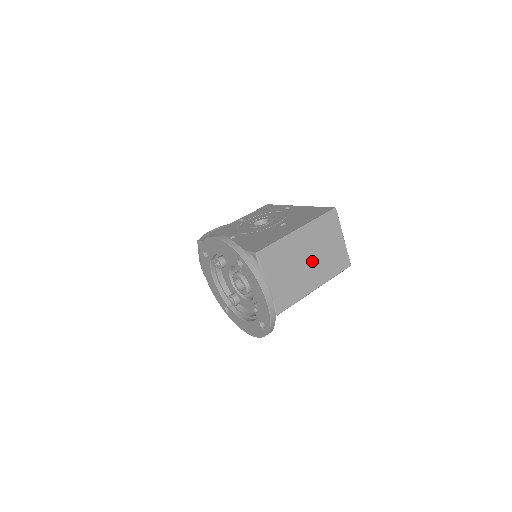
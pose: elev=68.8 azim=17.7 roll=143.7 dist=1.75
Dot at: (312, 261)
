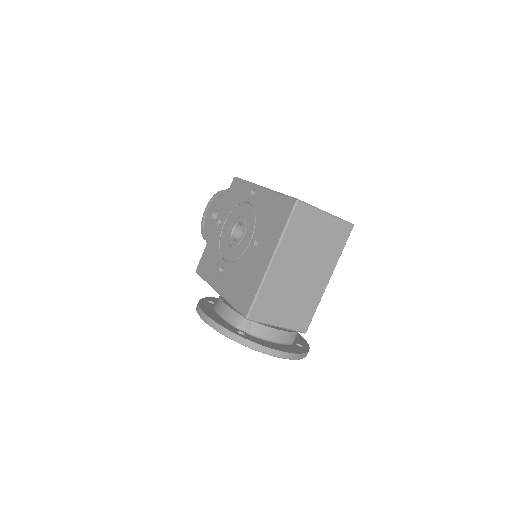
Dot at: (307, 267)
